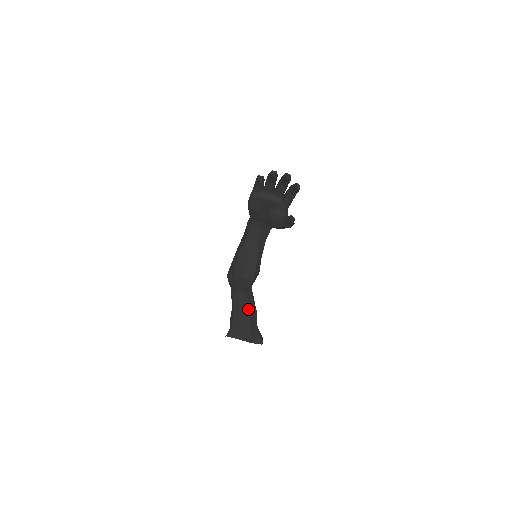
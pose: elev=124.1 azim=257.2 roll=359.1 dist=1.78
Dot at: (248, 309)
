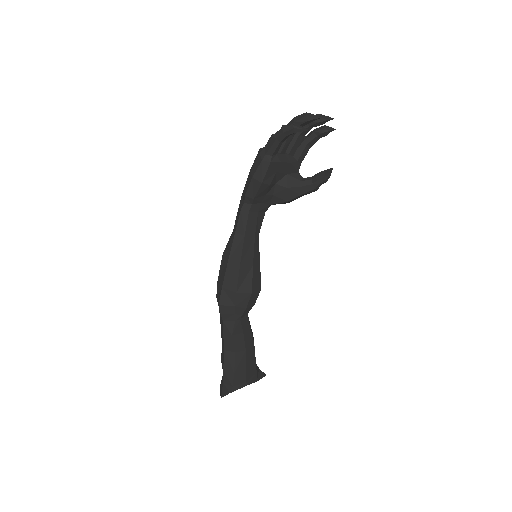
Dot at: (251, 337)
